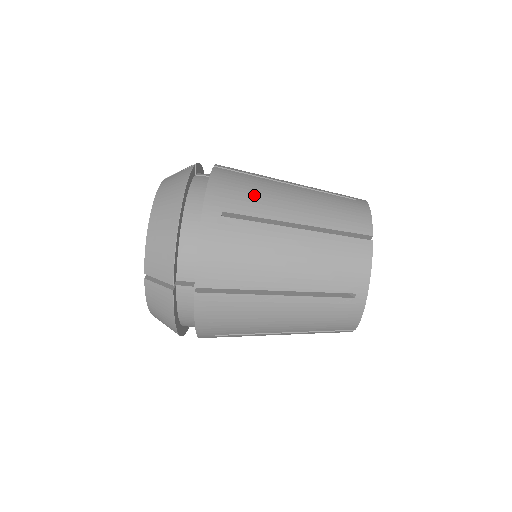
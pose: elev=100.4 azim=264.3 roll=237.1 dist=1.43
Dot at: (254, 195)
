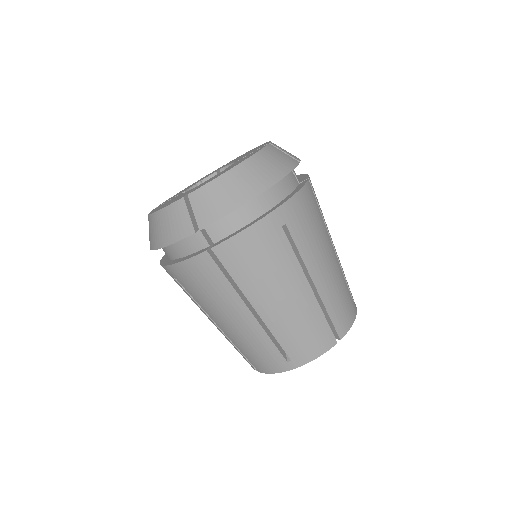
Dot at: (312, 234)
